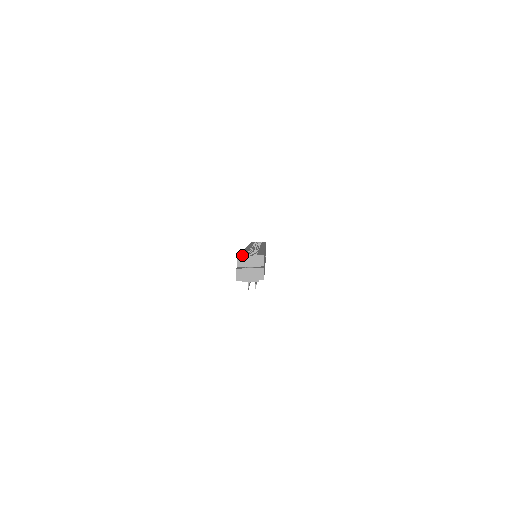
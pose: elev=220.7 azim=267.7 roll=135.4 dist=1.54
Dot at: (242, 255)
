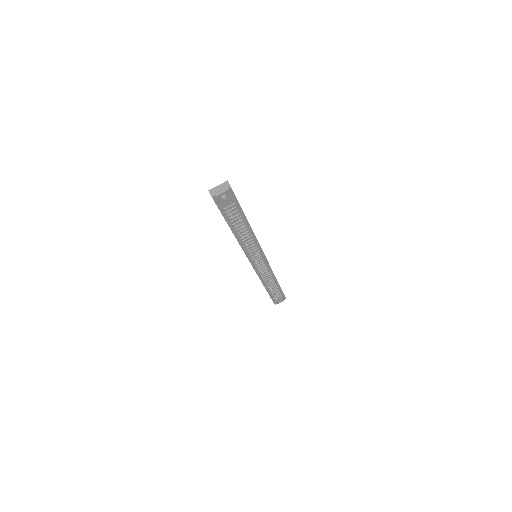
Dot at: occluded
